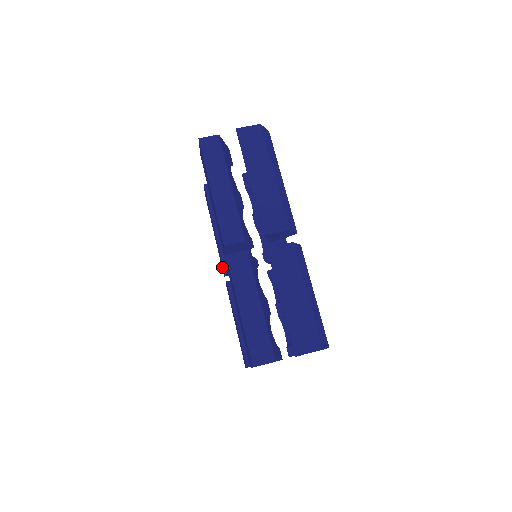
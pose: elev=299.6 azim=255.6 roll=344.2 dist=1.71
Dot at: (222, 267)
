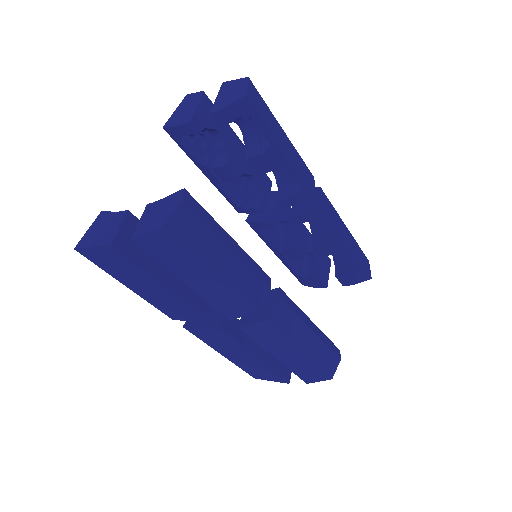
Dot at: occluded
